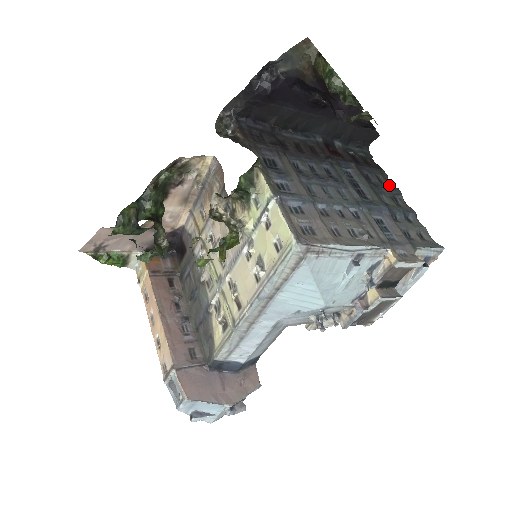
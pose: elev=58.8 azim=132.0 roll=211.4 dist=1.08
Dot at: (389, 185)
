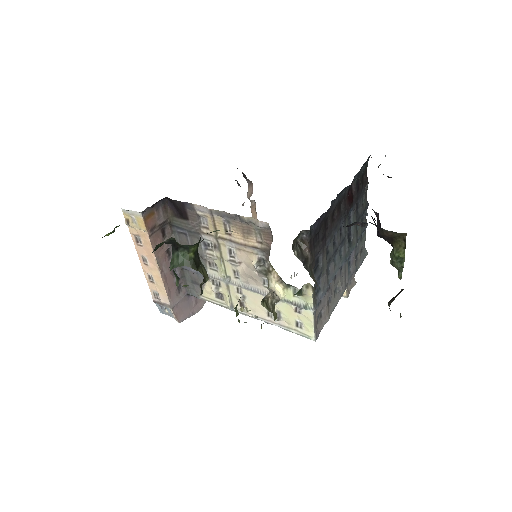
Dot at: (365, 204)
